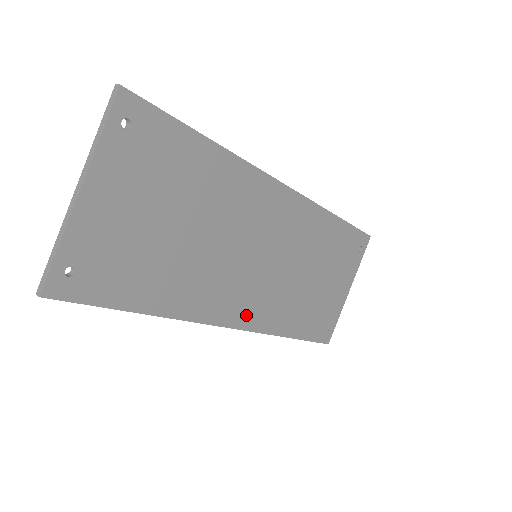
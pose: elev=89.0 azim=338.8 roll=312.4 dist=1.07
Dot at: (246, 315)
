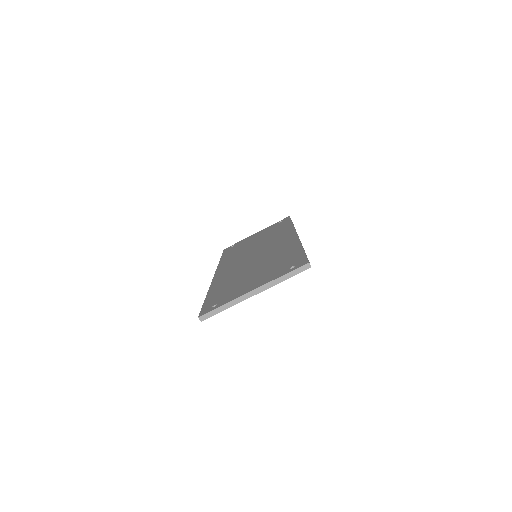
Dot at: occluded
